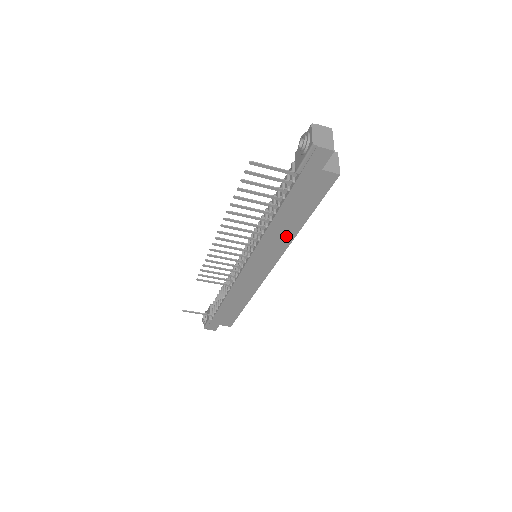
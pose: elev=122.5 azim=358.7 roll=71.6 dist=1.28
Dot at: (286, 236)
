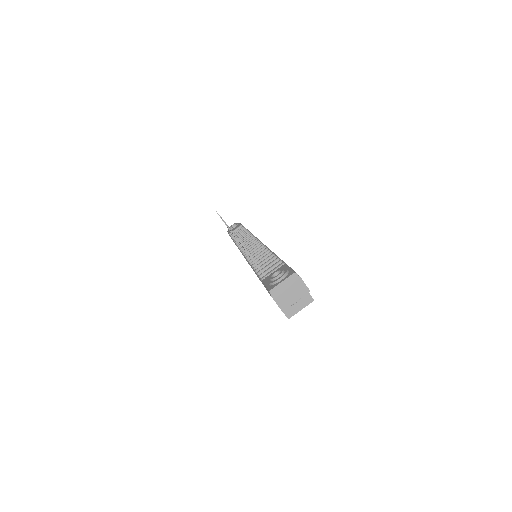
Dot at: occluded
